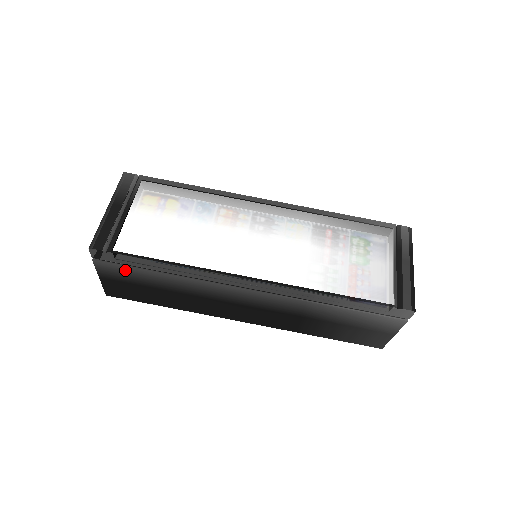
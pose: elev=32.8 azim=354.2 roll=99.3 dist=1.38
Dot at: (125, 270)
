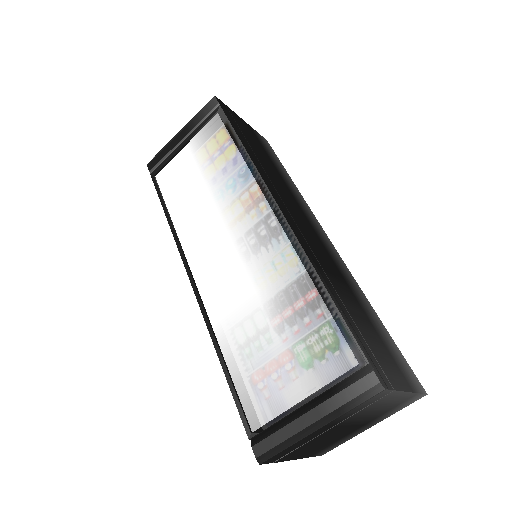
Dot at: occluded
